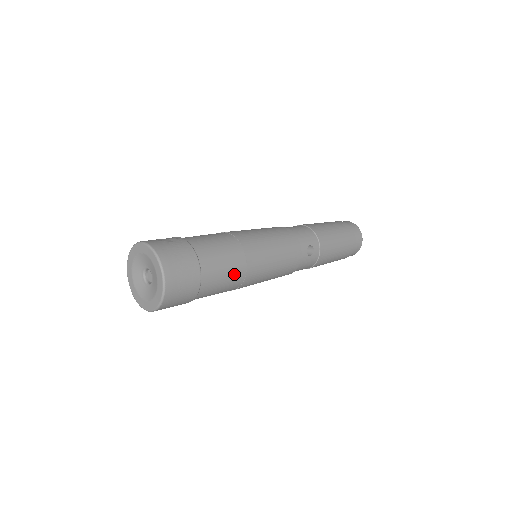
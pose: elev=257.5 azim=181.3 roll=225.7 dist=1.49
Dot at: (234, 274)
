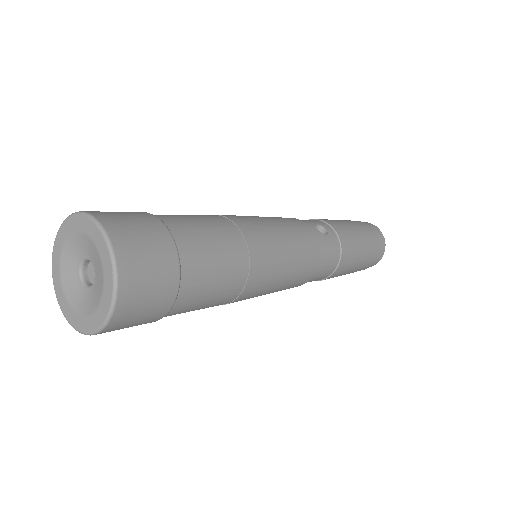
Dot at: (226, 239)
